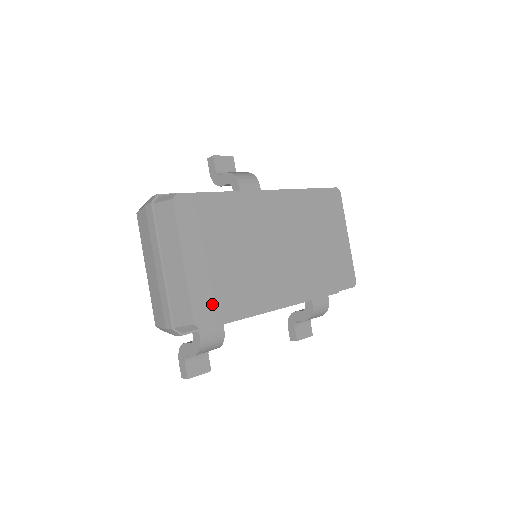
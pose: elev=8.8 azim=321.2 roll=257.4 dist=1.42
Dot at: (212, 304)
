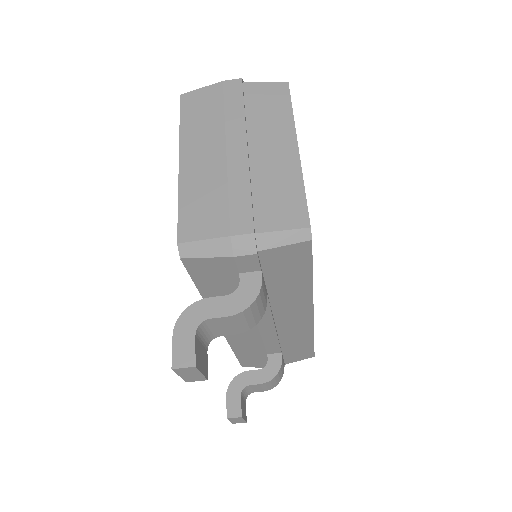
Dot at: occluded
